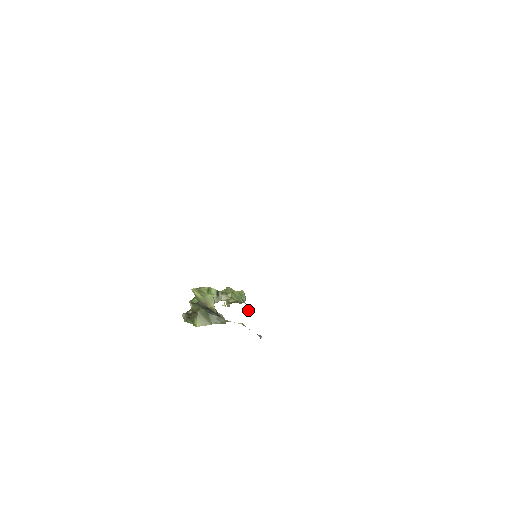
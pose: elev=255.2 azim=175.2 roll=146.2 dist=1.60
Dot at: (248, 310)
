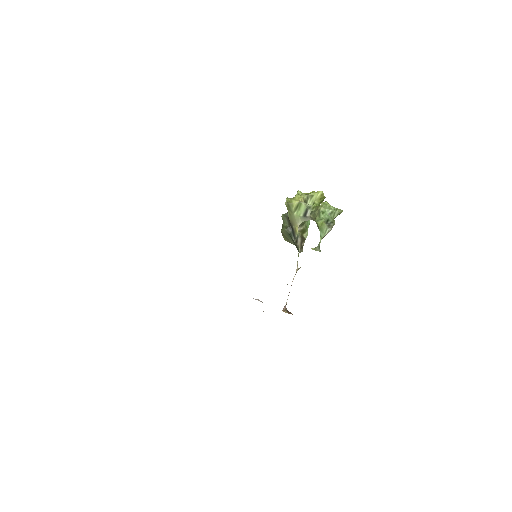
Dot at: (319, 251)
